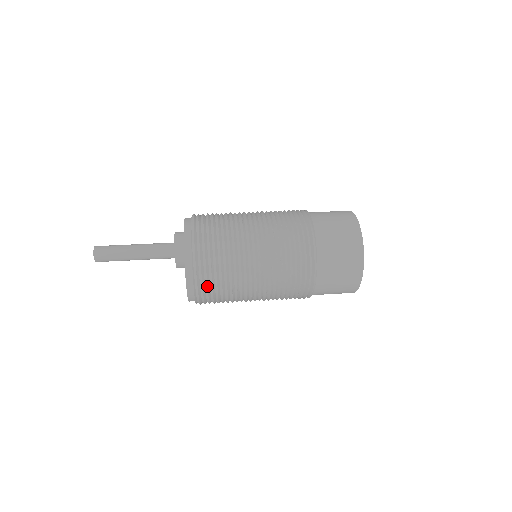
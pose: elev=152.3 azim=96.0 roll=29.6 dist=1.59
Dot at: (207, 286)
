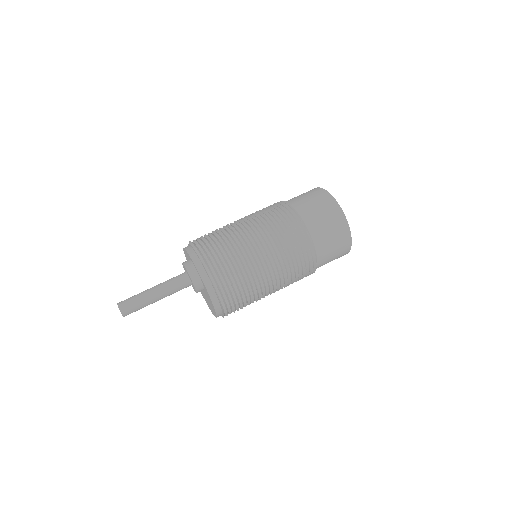
Dot at: (231, 297)
